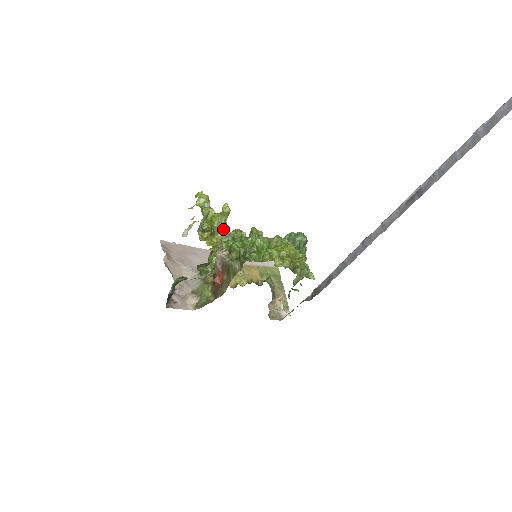
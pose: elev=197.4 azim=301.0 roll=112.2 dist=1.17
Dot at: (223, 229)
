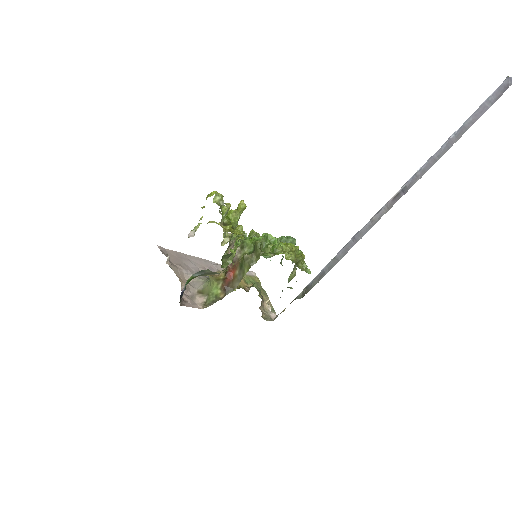
Dot at: occluded
